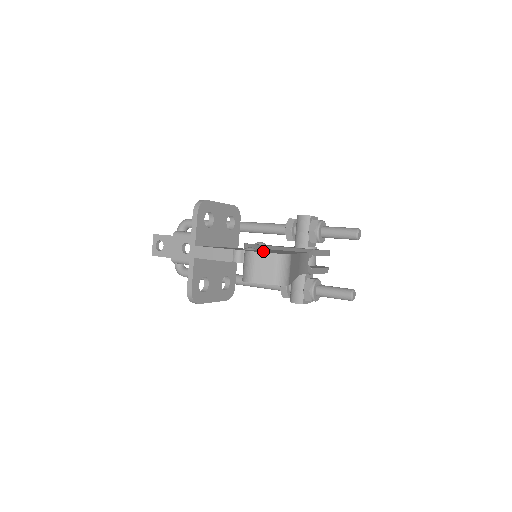
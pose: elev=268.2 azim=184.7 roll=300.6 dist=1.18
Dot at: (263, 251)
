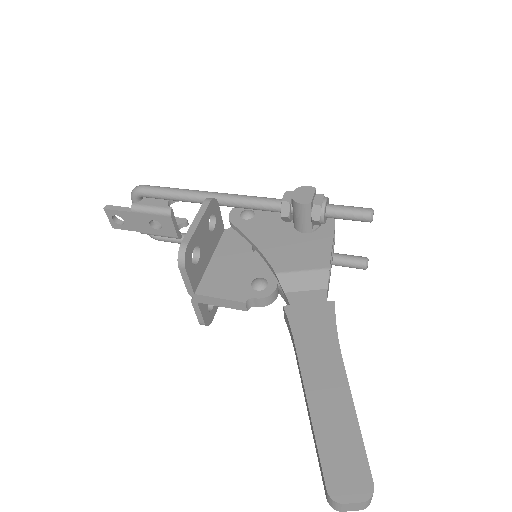
Dot at: (335, 459)
